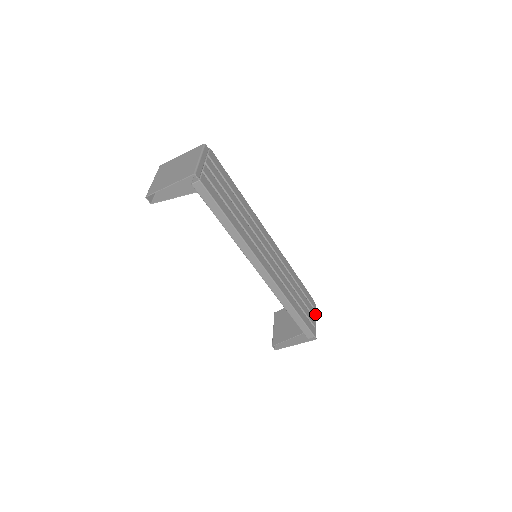
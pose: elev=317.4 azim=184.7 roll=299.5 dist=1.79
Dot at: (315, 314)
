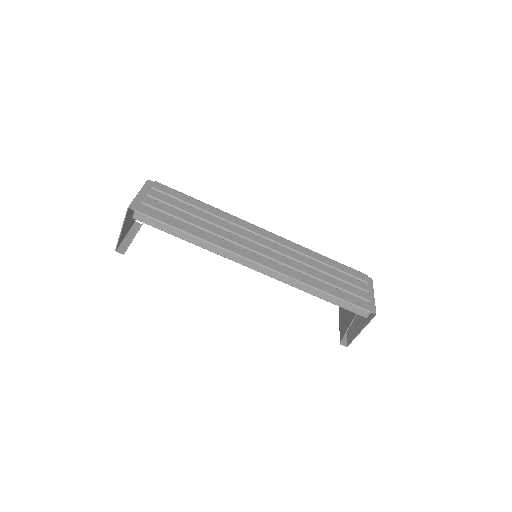
Dot at: (371, 288)
